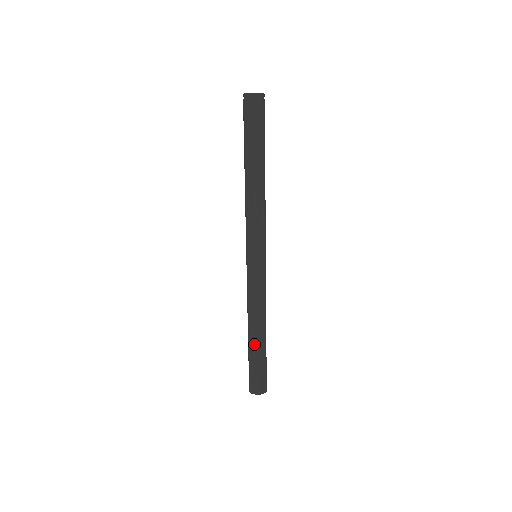
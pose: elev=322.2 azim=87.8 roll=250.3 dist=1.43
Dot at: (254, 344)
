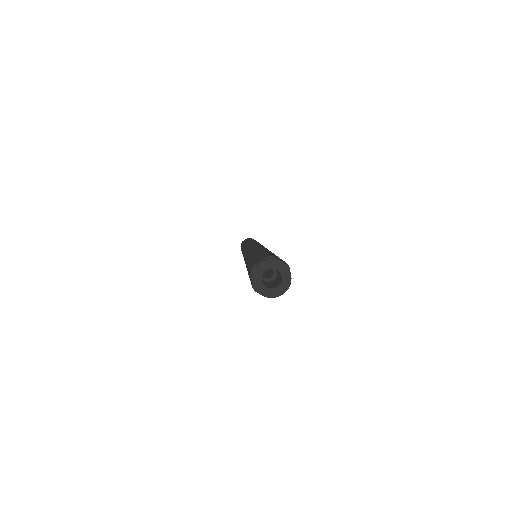
Dot at: occluded
